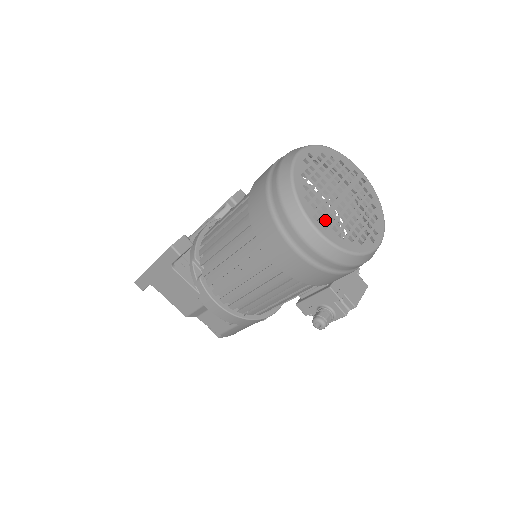
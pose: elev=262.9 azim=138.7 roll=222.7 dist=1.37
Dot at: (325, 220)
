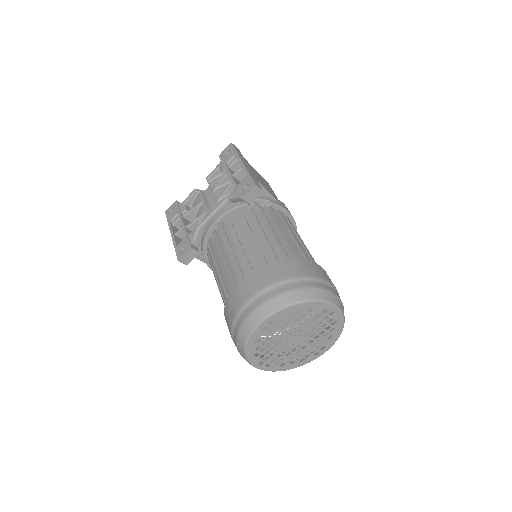
Dot at: (270, 361)
